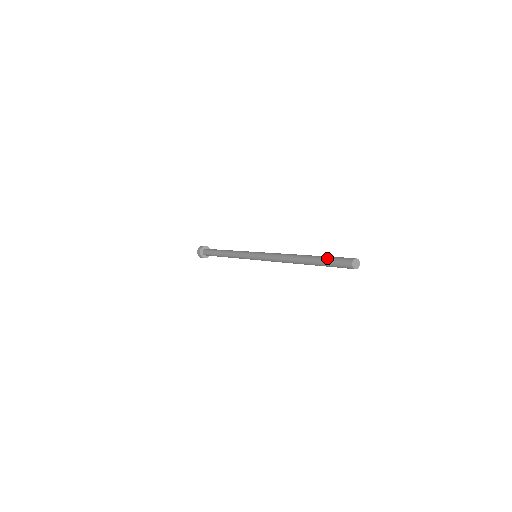
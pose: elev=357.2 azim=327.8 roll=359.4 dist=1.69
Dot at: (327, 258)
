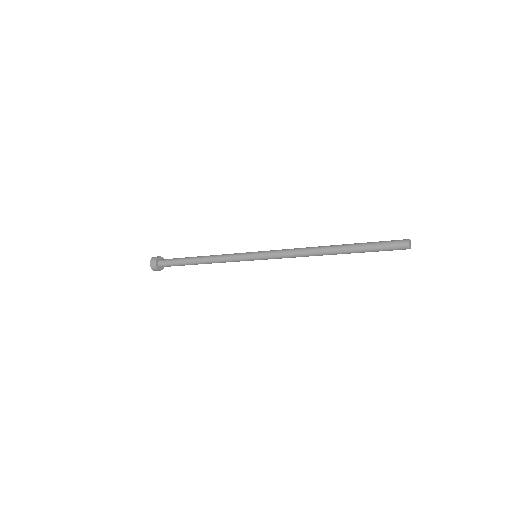
Dot at: (374, 242)
